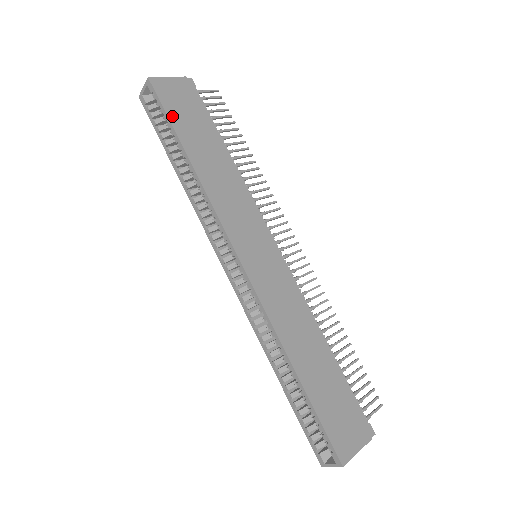
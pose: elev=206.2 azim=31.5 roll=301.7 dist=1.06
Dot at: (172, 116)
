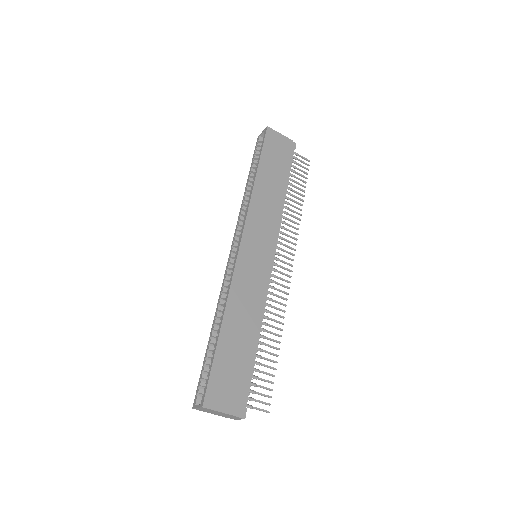
Dot at: (265, 151)
